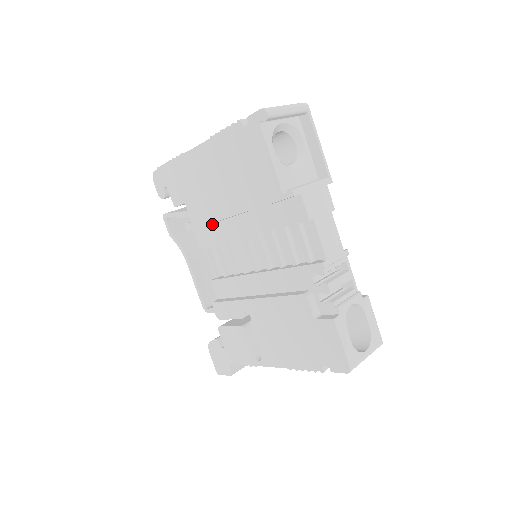
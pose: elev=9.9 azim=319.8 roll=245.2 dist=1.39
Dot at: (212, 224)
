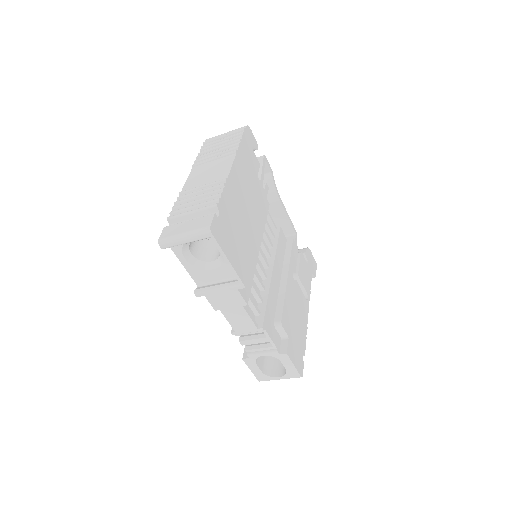
Dot at: occluded
